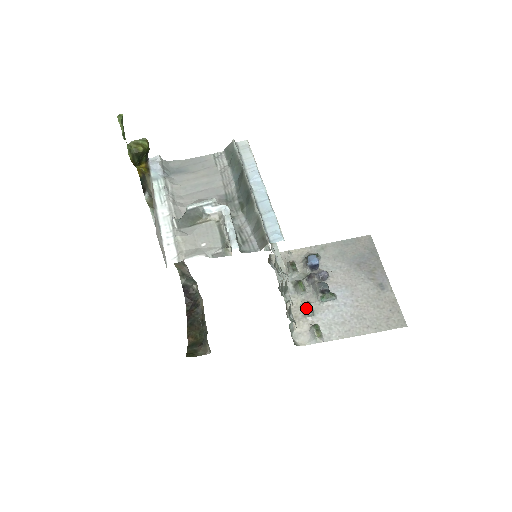
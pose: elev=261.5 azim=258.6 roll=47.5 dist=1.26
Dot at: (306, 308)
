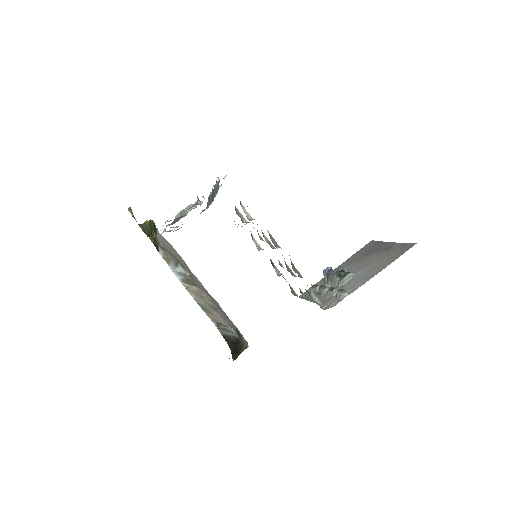
Dot at: (329, 290)
